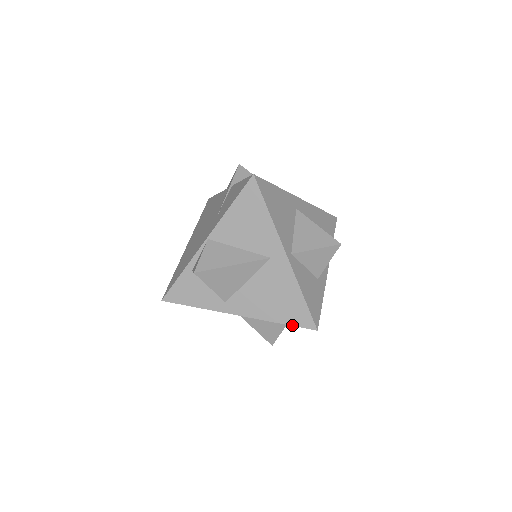
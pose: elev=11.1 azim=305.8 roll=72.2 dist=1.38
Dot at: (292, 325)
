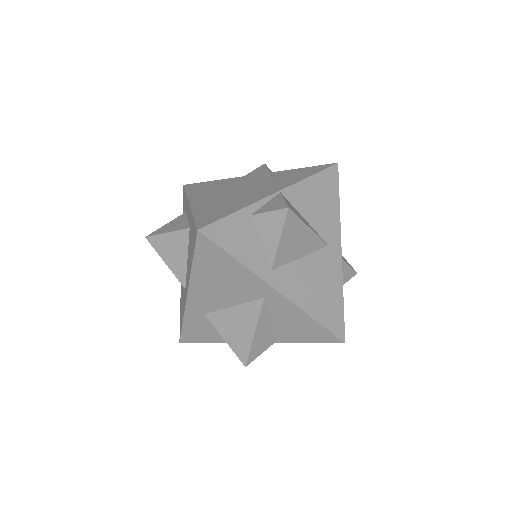
Dot at: (326, 327)
